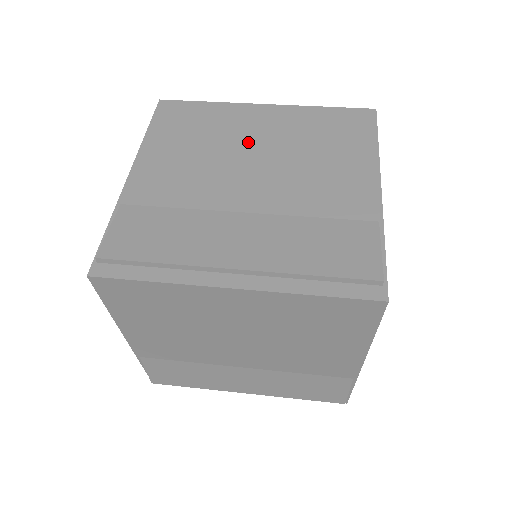
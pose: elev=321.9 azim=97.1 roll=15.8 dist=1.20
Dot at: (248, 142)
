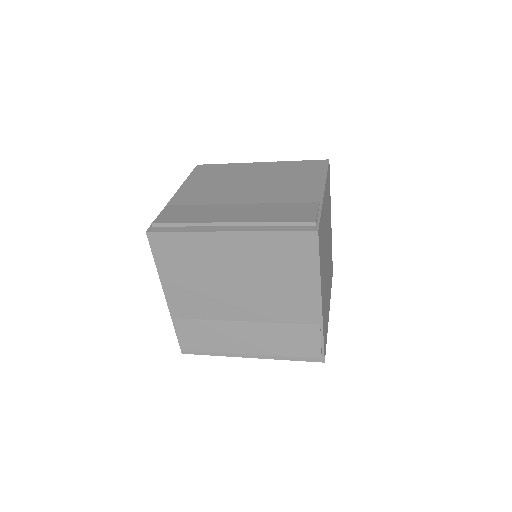
Dot at: (247, 177)
